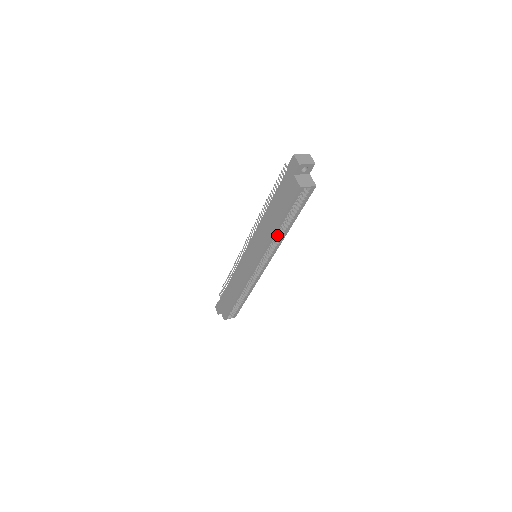
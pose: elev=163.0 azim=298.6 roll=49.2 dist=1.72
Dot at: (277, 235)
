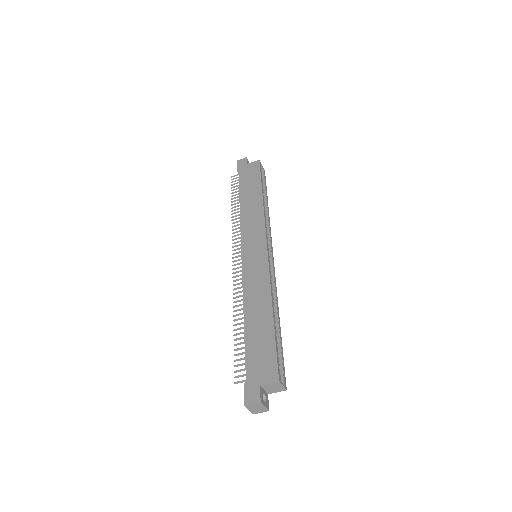
Dot at: occluded
